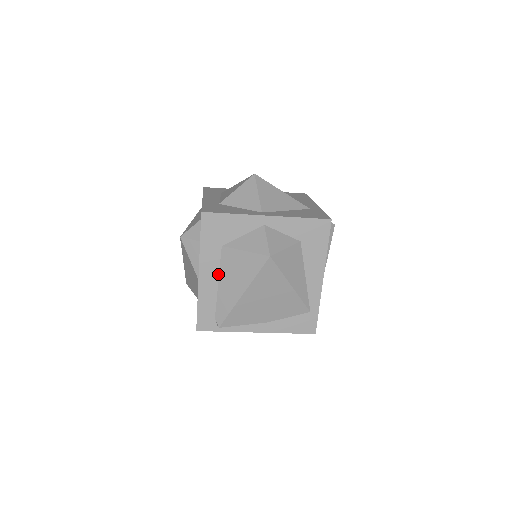
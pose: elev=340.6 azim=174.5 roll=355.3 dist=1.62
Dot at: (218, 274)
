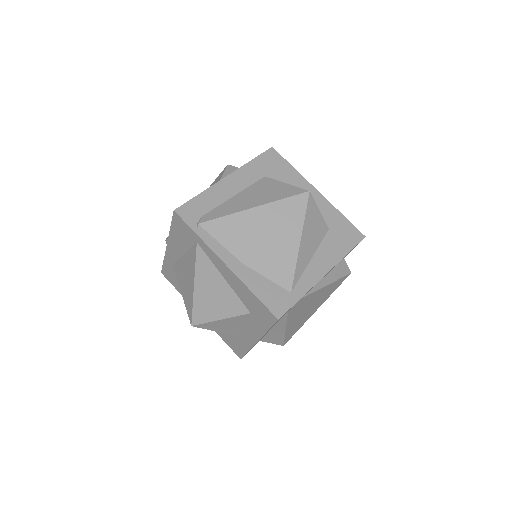
Dot at: (242, 190)
